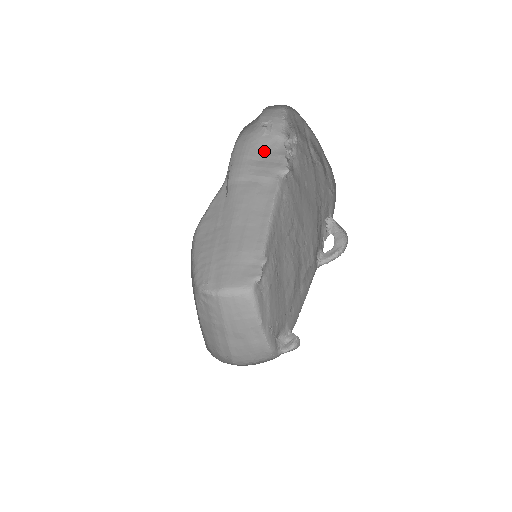
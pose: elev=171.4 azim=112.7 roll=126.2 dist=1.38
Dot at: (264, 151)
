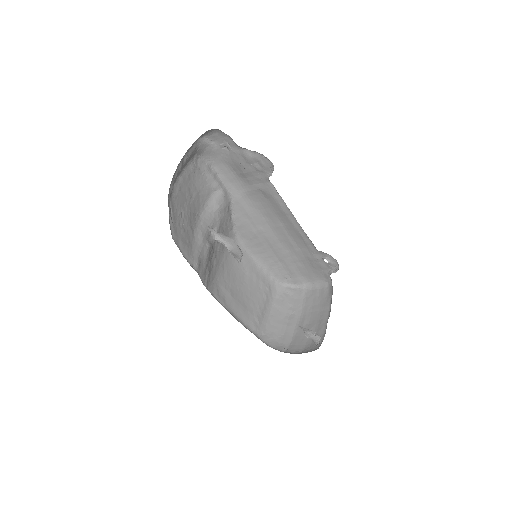
Dot at: (240, 165)
